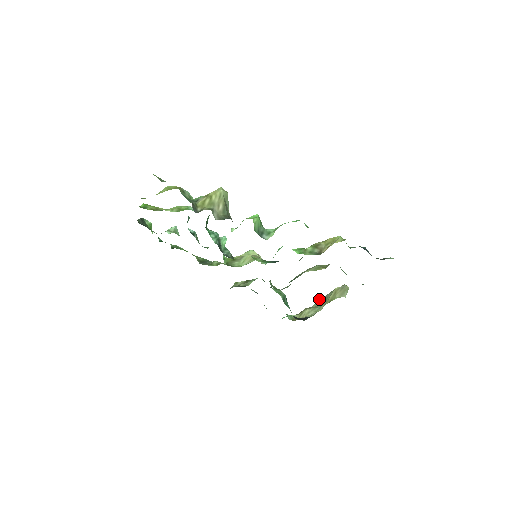
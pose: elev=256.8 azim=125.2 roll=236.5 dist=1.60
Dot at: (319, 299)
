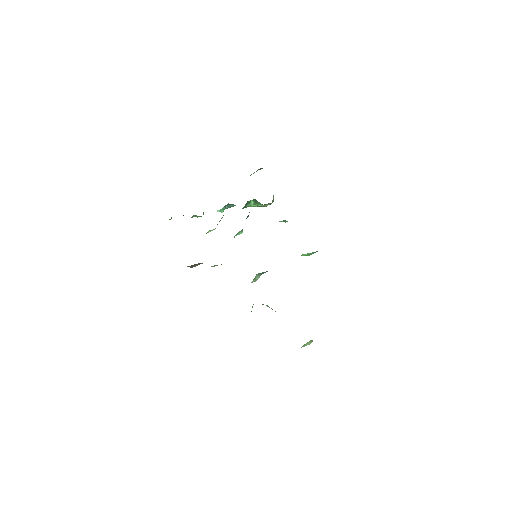
Dot at: occluded
